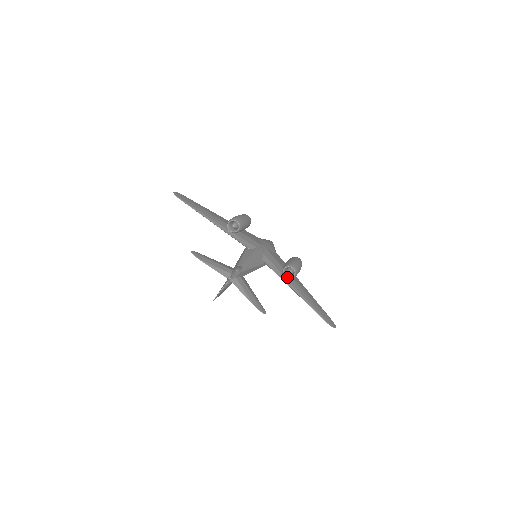
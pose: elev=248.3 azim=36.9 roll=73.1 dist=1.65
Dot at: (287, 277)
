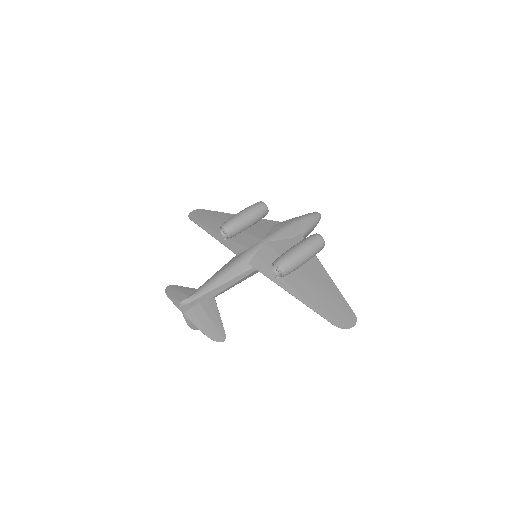
Dot at: (279, 275)
